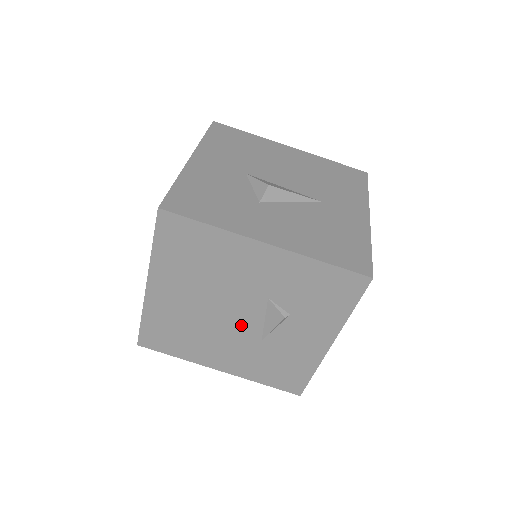
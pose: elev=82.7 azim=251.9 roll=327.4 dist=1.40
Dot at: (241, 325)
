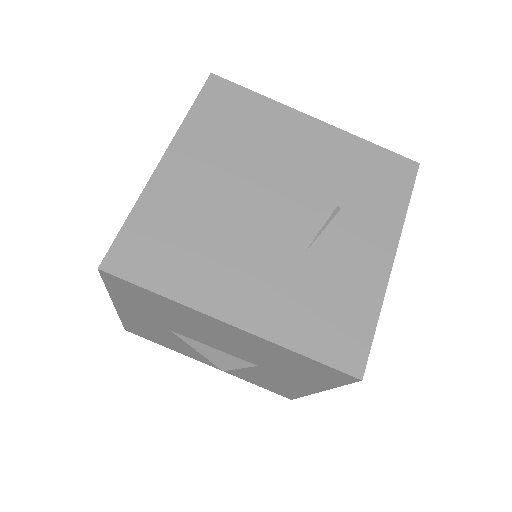
Dot at: (278, 225)
